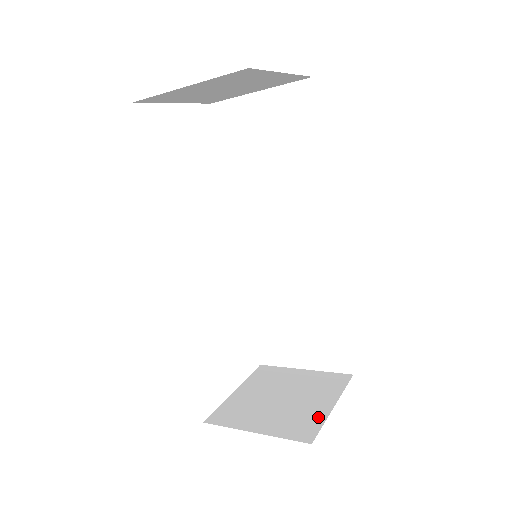
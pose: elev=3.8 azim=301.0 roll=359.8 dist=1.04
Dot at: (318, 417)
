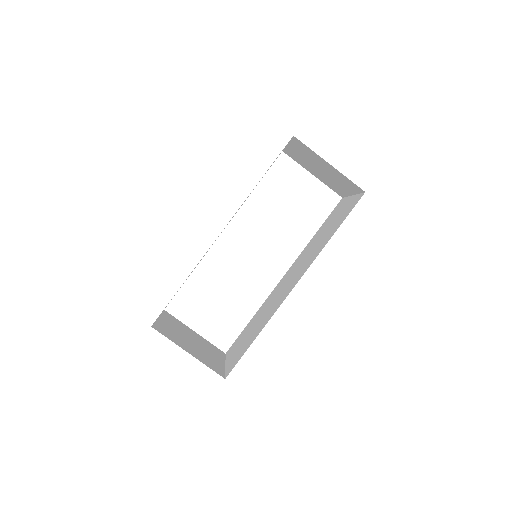
Dot at: (176, 341)
